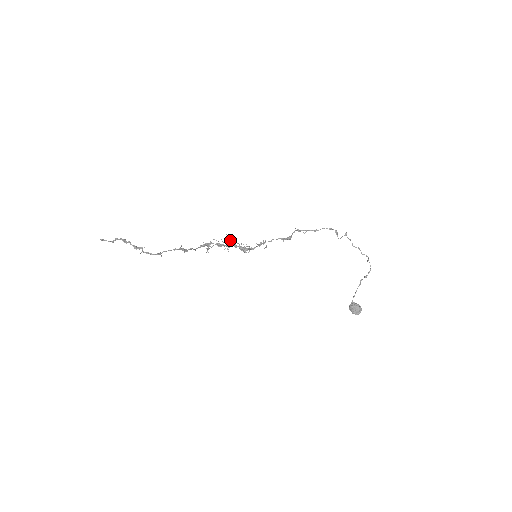
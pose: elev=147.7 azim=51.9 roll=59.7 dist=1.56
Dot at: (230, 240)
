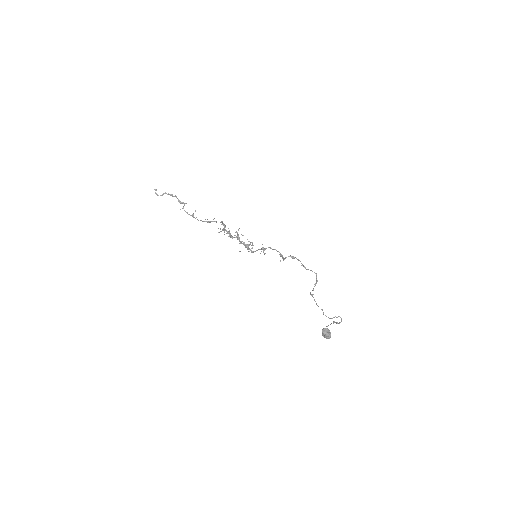
Dot at: (237, 236)
